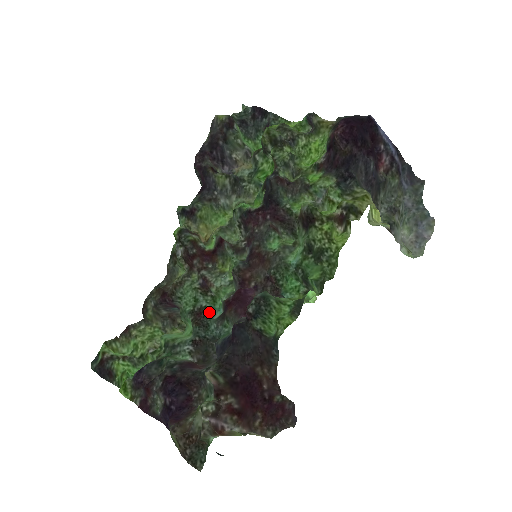
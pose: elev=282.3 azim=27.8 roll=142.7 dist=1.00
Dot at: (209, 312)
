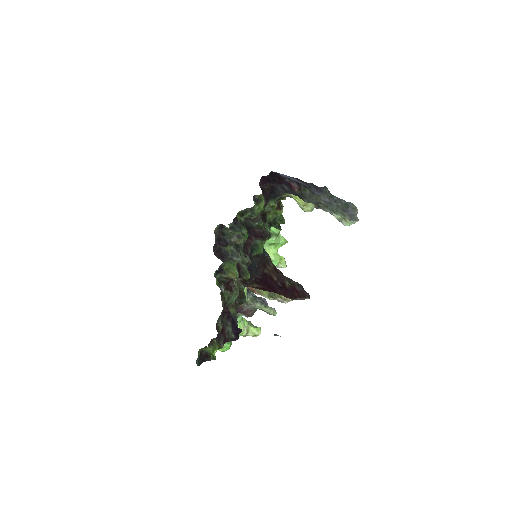
Dot at: occluded
